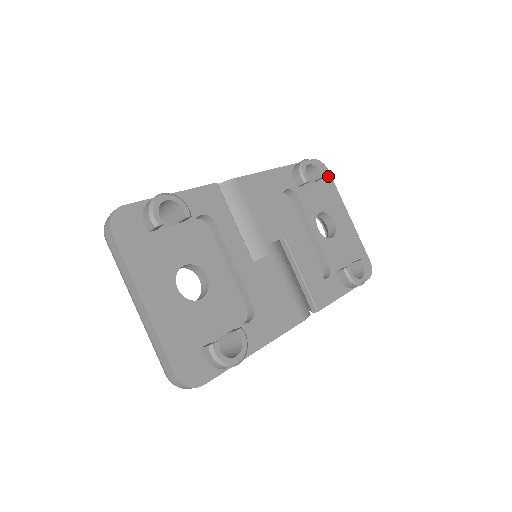
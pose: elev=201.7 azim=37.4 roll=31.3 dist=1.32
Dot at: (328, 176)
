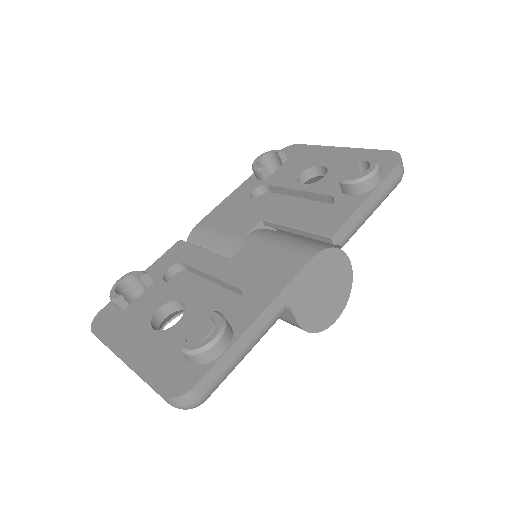
Dot at: (300, 147)
